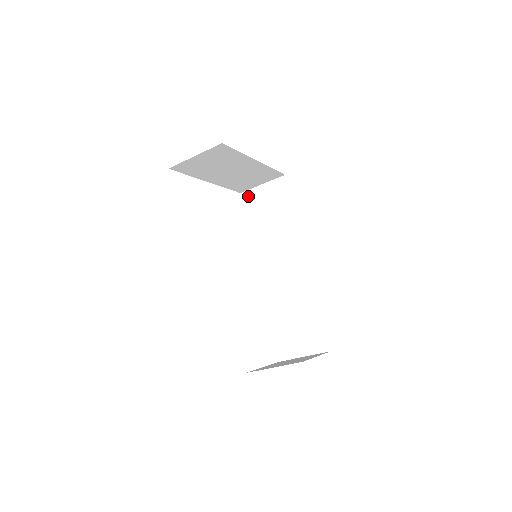
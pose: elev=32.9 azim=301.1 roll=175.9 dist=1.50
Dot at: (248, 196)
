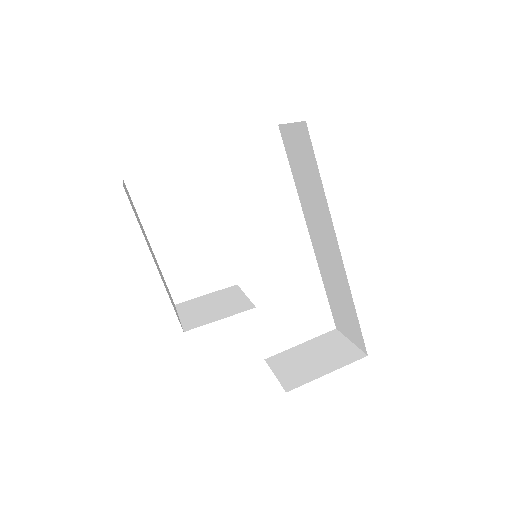
Dot at: (284, 133)
